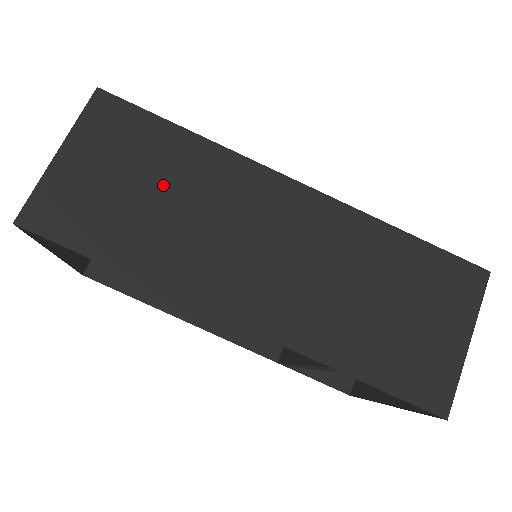
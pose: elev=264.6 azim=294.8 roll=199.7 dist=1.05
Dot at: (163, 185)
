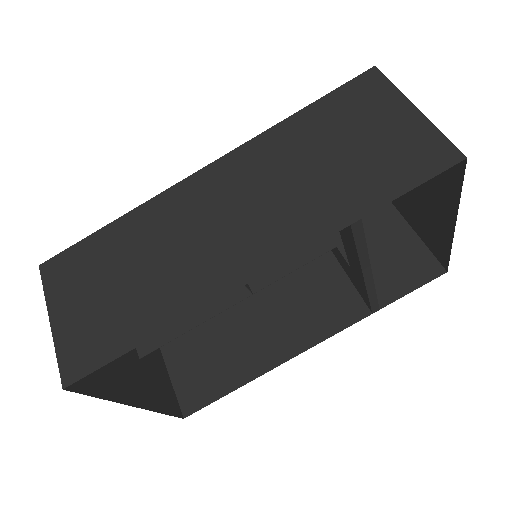
Dot at: (128, 264)
